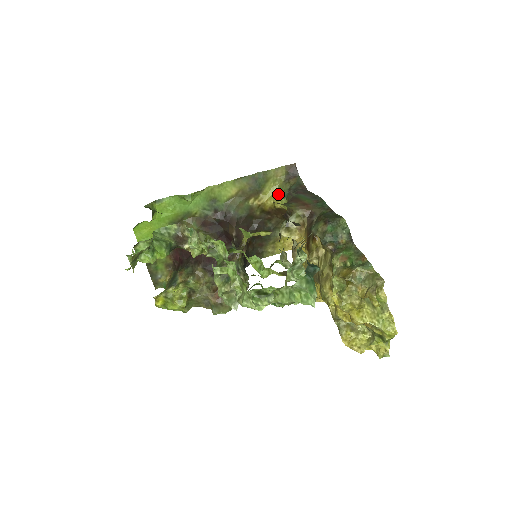
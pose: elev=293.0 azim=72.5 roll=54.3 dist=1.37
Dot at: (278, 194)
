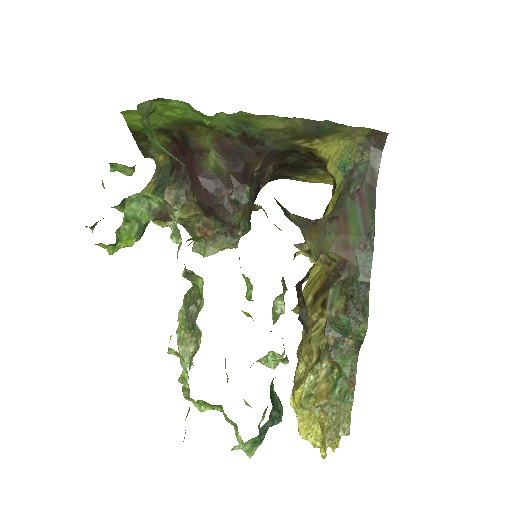
Dot at: (339, 155)
